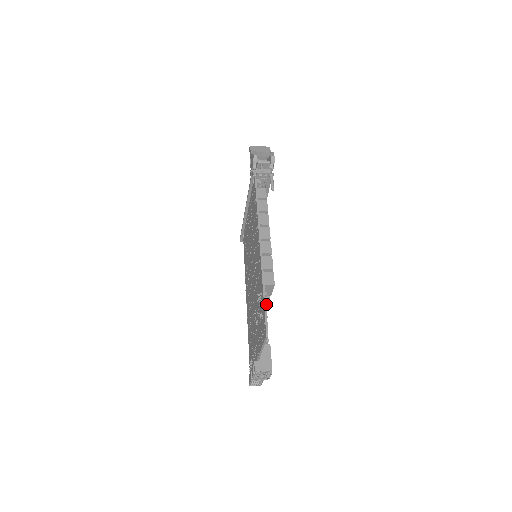
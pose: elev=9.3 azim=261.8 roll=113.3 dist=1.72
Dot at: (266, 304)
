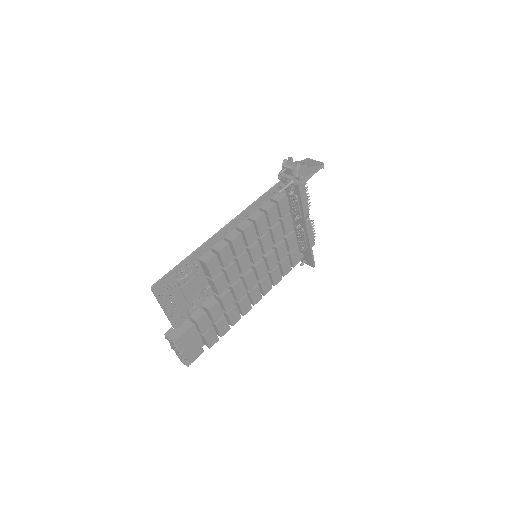
Dot at: (182, 271)
